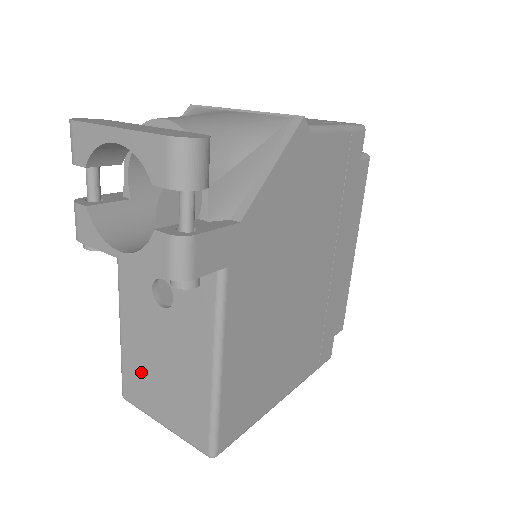
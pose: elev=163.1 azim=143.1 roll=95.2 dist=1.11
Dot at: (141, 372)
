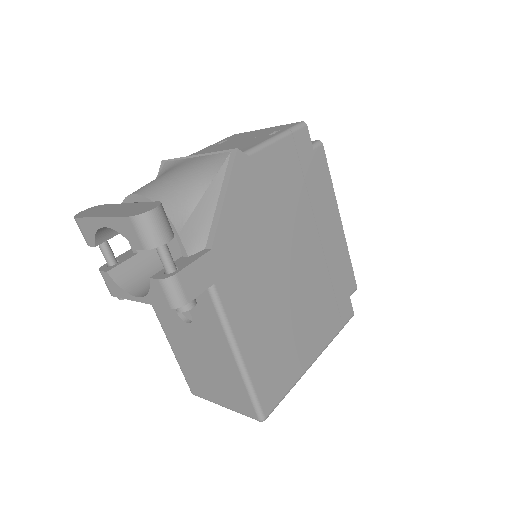
Dot at: (195, 372)
